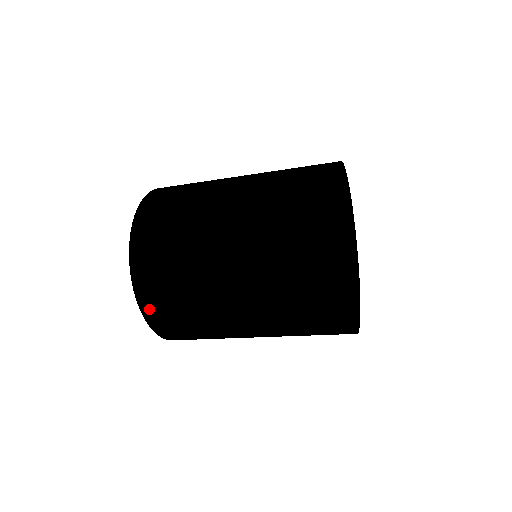
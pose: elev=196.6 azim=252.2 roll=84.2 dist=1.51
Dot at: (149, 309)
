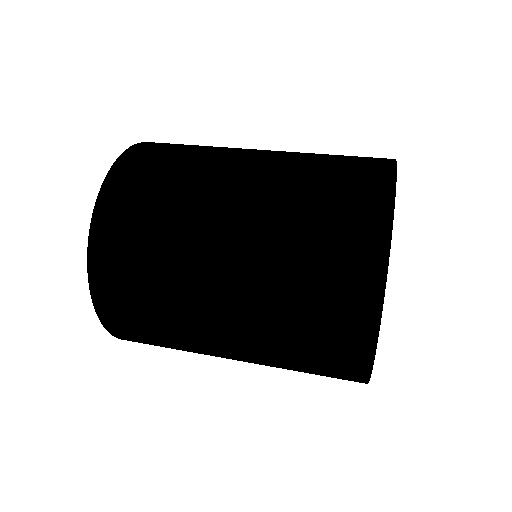
Dot at: occluded
